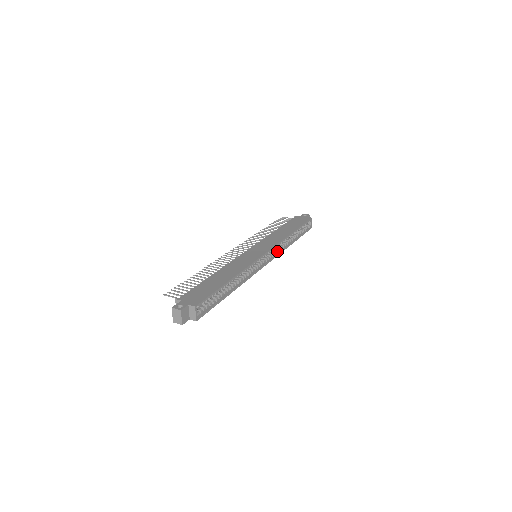
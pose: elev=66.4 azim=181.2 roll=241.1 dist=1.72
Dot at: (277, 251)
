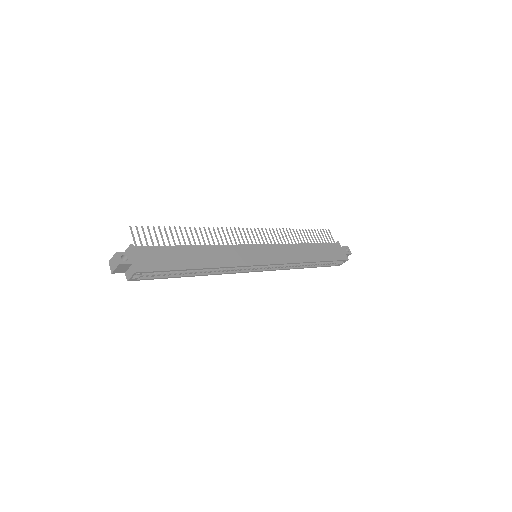
Dot at: (280, 266)
